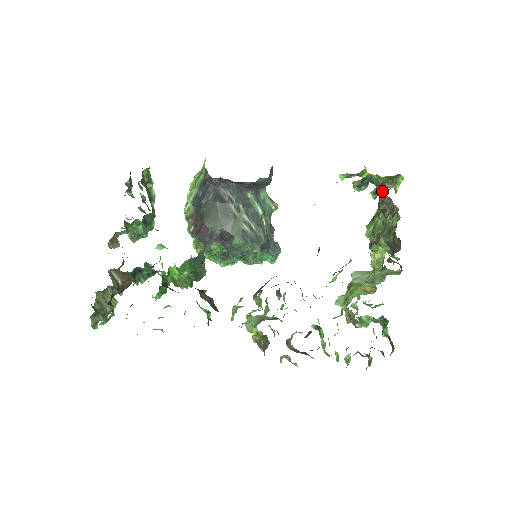
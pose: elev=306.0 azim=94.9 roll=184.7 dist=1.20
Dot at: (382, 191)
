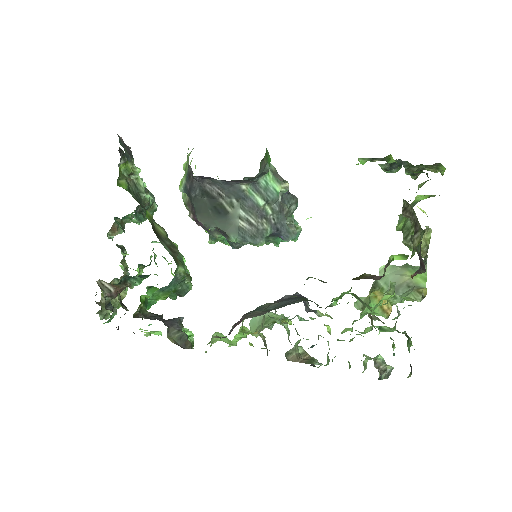
Dot at: occluded
